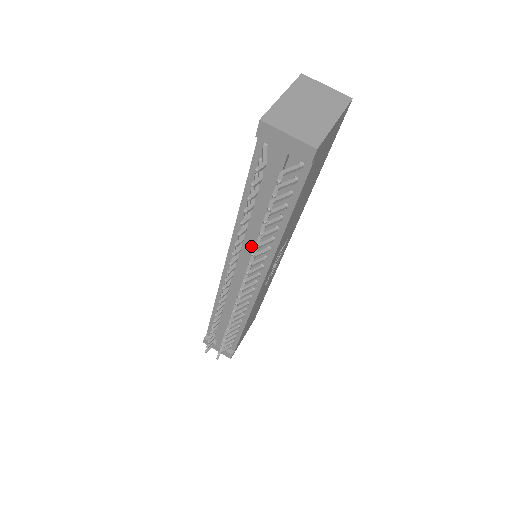
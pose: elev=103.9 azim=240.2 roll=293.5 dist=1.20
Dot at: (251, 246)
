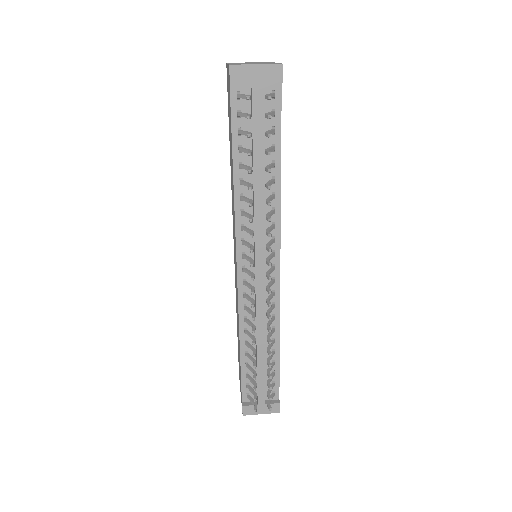
Dot at: (258, 215)
